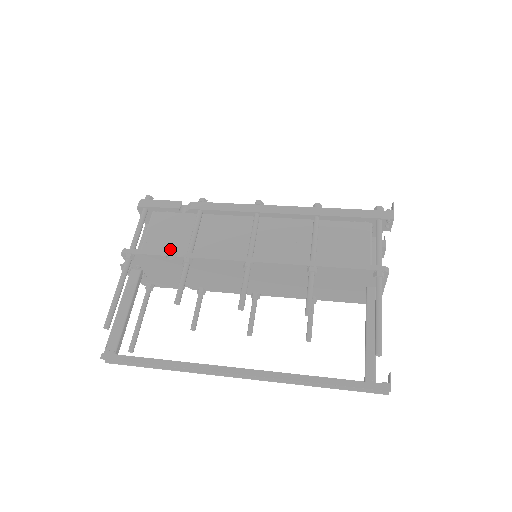
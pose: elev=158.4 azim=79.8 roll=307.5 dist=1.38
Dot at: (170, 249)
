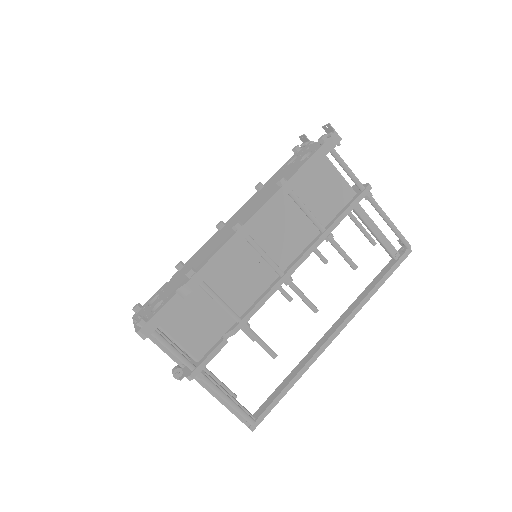
Dot at: (216, 333)
